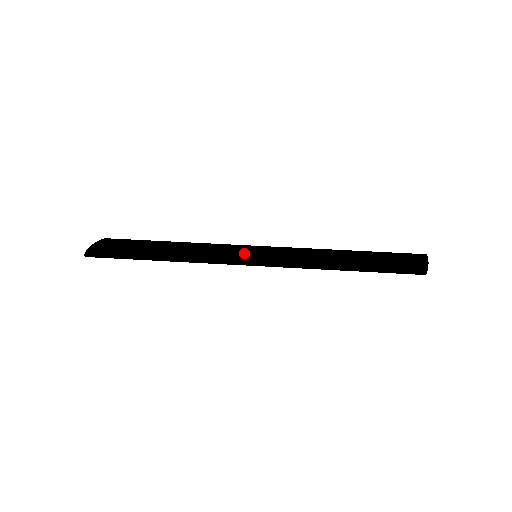
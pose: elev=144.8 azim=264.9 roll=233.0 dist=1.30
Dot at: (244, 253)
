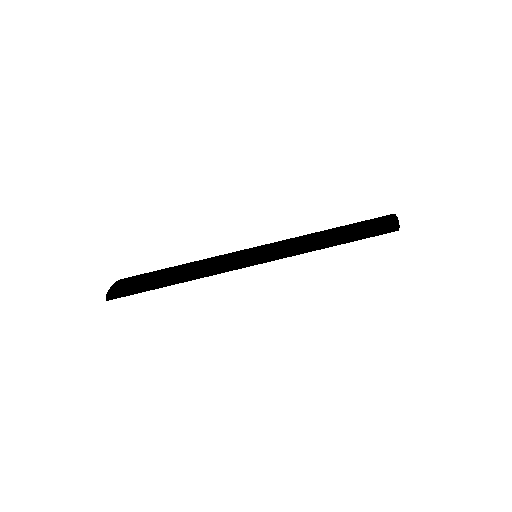
Dot at: (246, 255)
